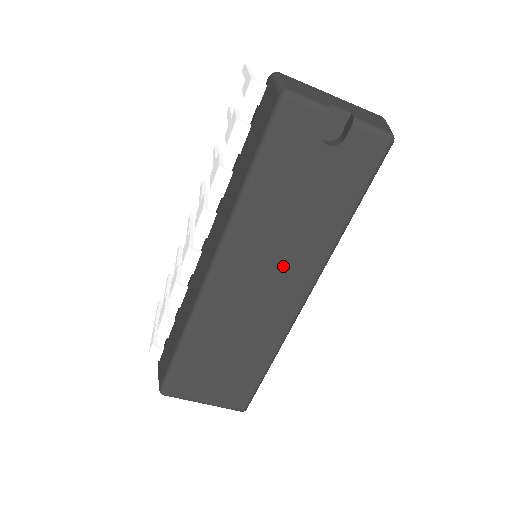
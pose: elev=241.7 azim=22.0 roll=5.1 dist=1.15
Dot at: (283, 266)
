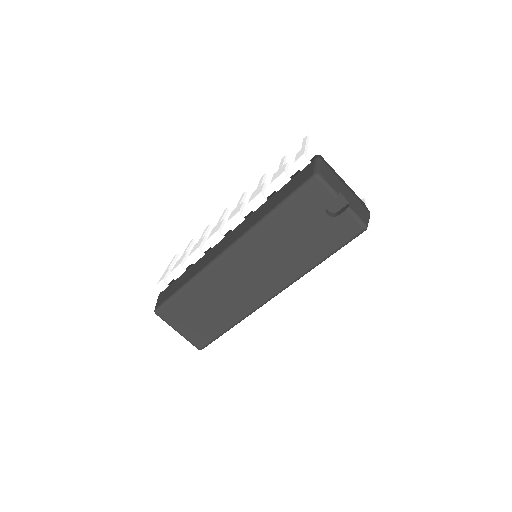
Dot at: (269, 270)
